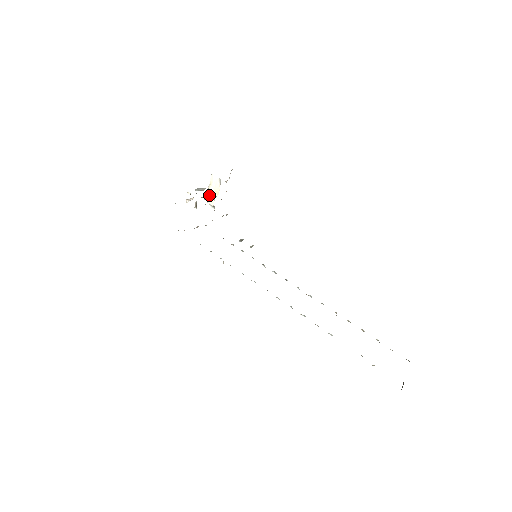
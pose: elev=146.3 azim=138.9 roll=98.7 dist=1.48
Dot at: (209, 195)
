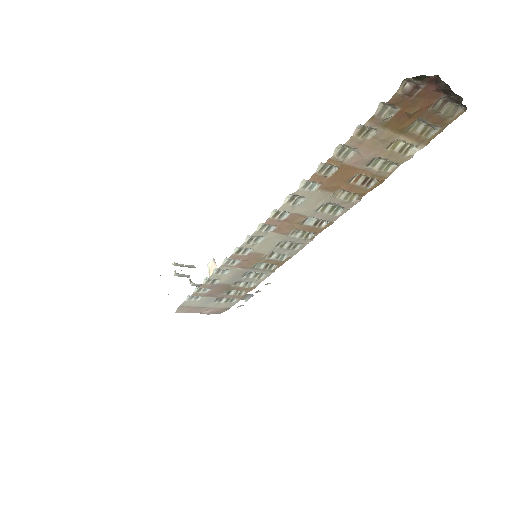
Dot at: occluded
